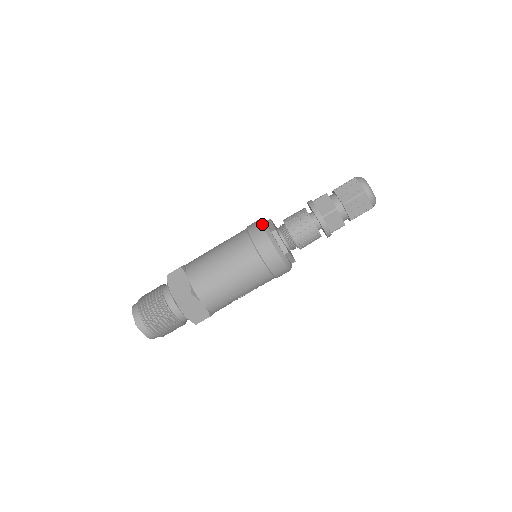
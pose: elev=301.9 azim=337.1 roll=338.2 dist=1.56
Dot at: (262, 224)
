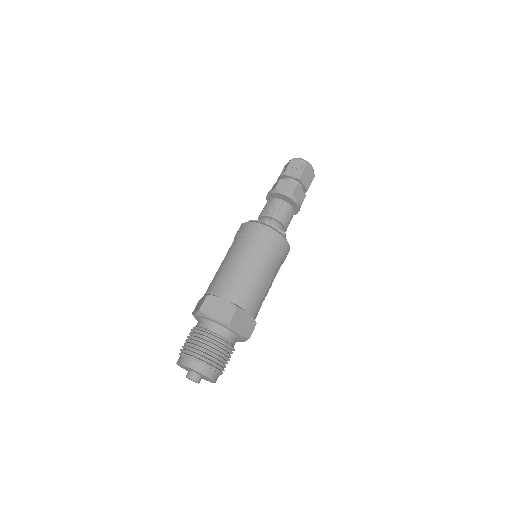
Dot at: (253, 222)
